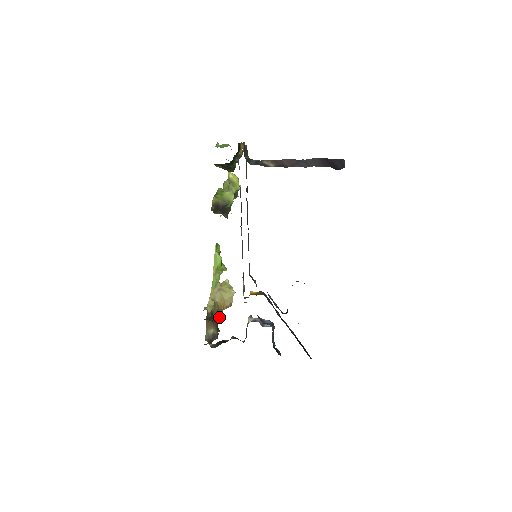
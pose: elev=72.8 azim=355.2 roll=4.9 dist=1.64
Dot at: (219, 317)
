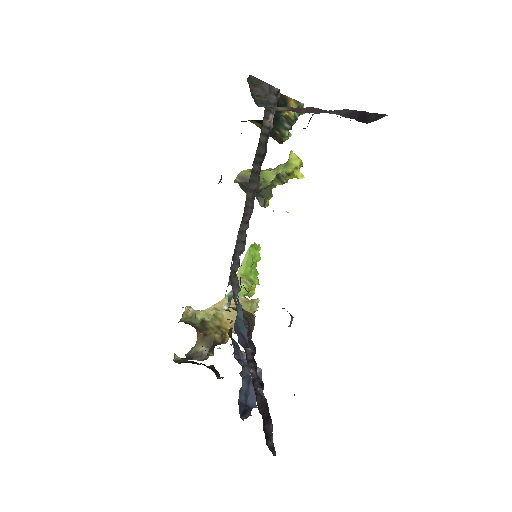
Dot at: (218, 336)
